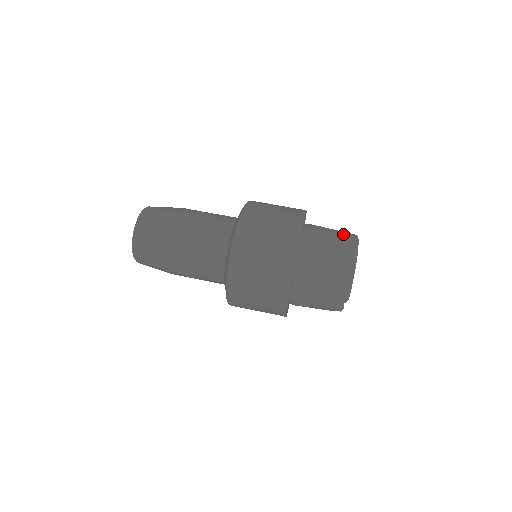
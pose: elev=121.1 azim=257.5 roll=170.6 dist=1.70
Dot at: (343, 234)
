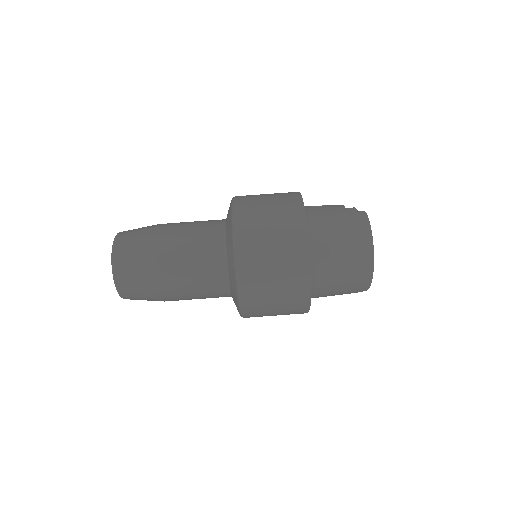
Dot at: (352, 223)
